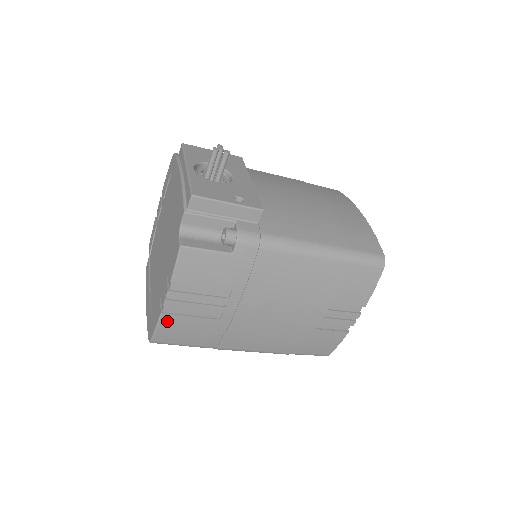
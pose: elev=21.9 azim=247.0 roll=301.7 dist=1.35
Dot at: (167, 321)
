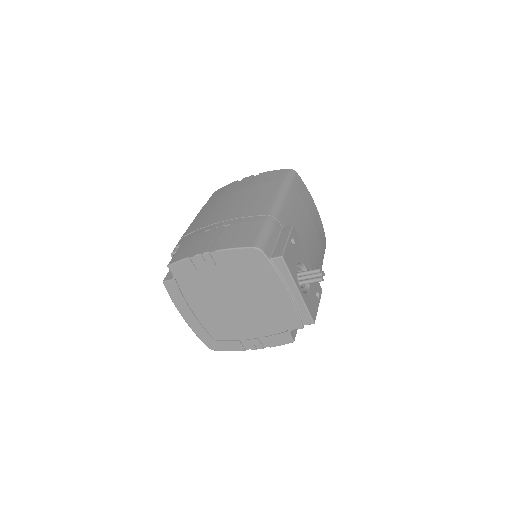
Dot at: occluded
